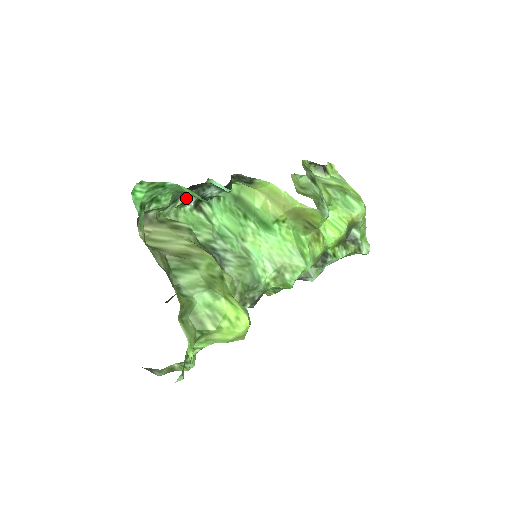
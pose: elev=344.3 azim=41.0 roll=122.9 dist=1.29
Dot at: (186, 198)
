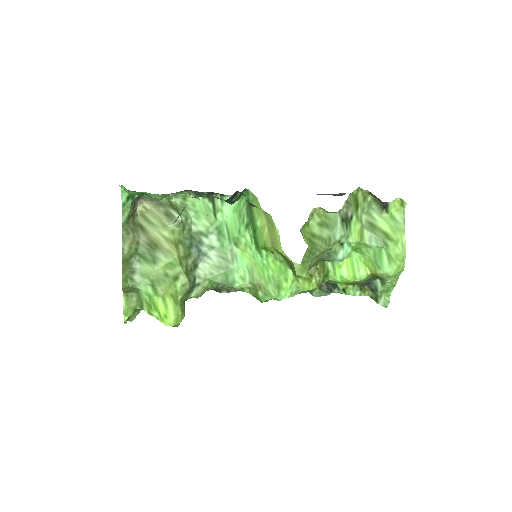
Dot at: (189, 193)
